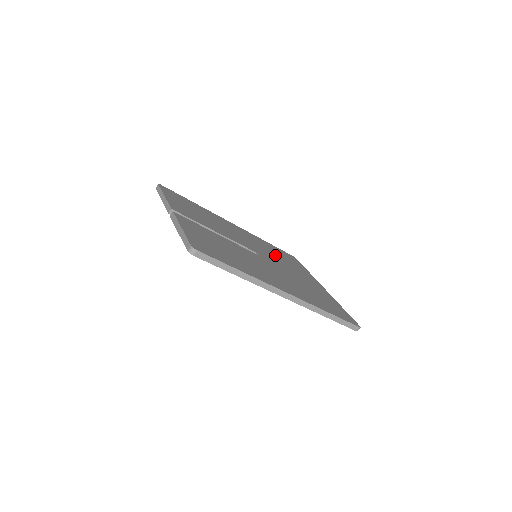
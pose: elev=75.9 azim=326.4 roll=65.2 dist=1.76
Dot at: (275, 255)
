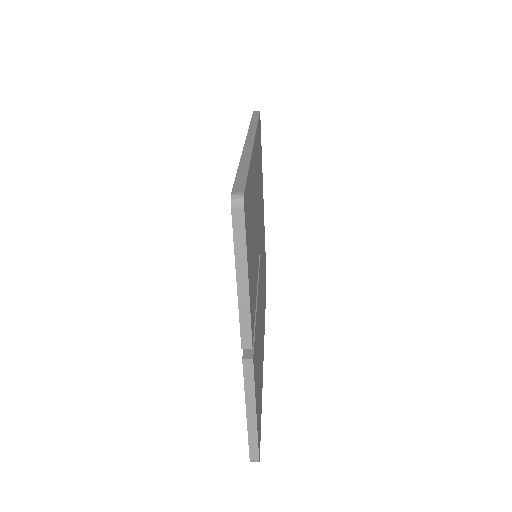
Dot at: occluded
